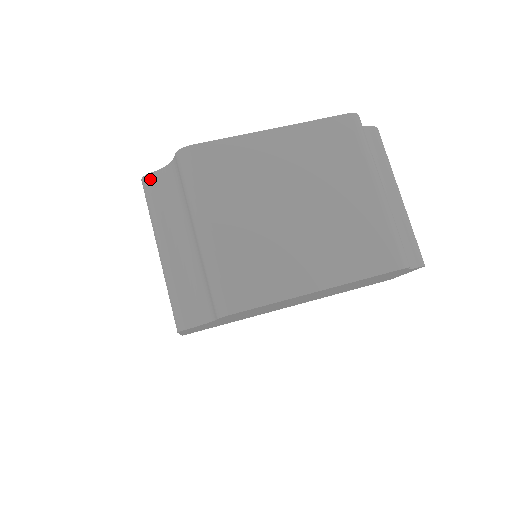
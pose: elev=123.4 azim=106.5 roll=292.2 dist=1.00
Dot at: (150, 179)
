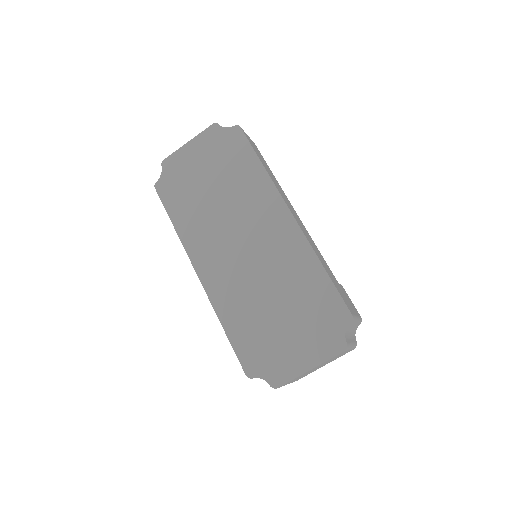
Dot at: occluded
